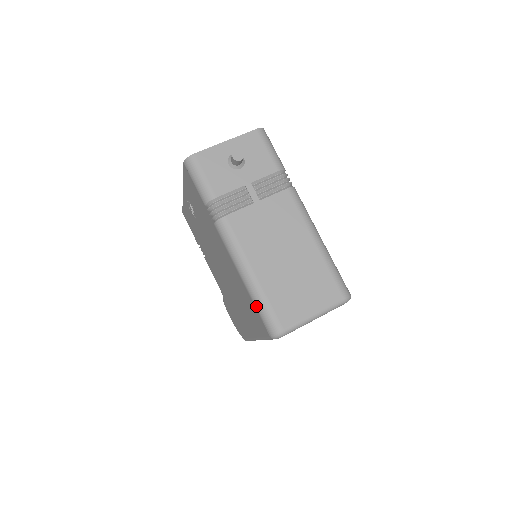
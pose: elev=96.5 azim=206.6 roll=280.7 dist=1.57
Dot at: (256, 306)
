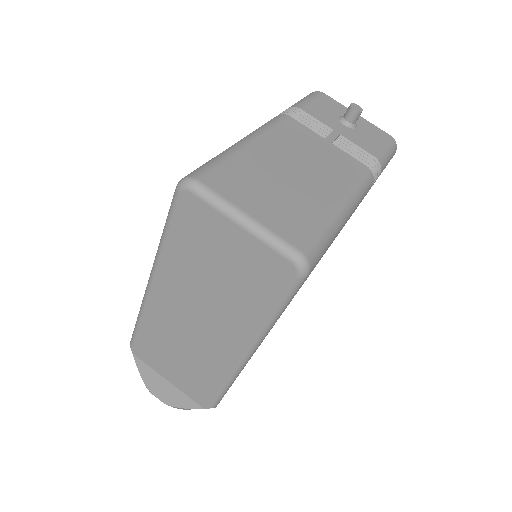
Dot at: occluded
